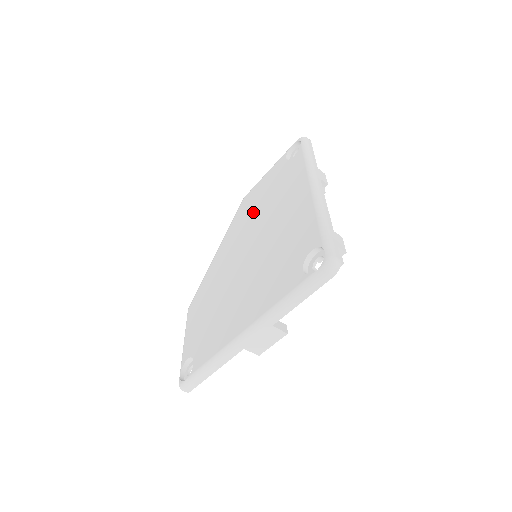
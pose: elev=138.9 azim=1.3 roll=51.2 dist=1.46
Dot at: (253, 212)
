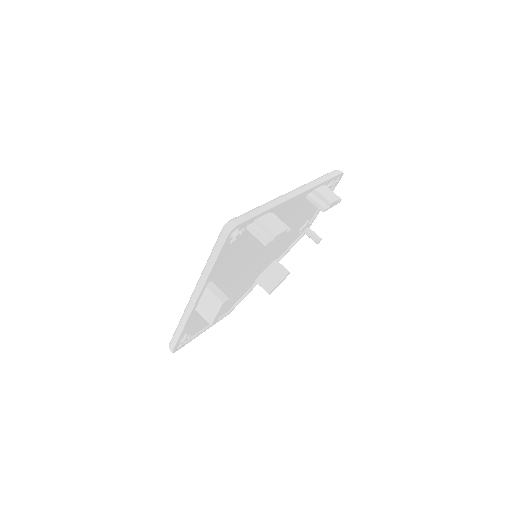
Dot at: occluded
